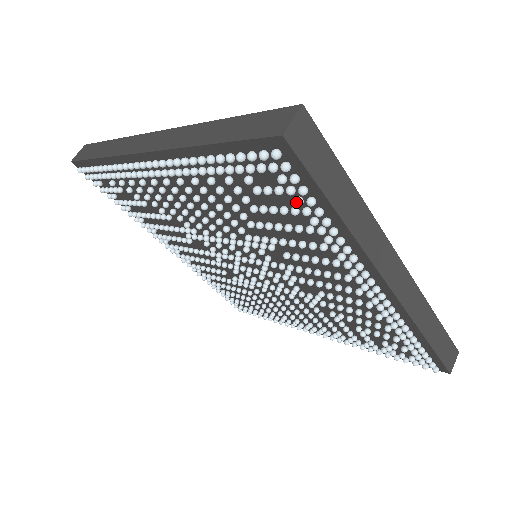
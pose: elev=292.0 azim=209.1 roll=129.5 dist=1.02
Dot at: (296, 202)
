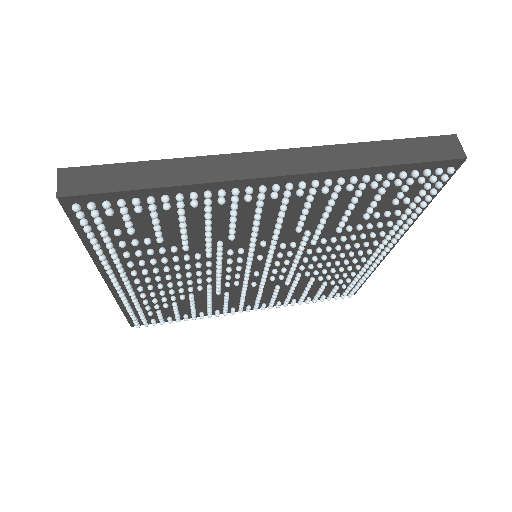
Dot at: (136, 212)
